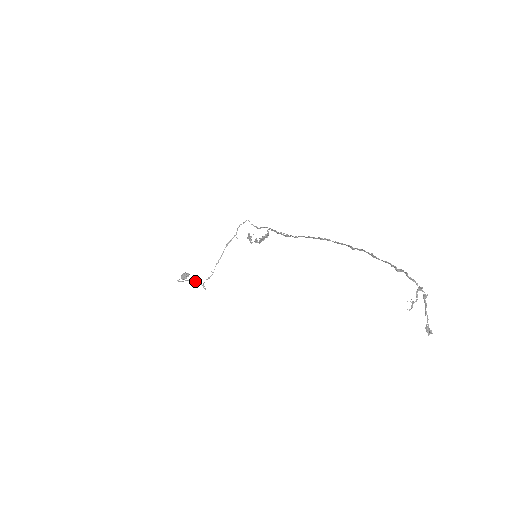
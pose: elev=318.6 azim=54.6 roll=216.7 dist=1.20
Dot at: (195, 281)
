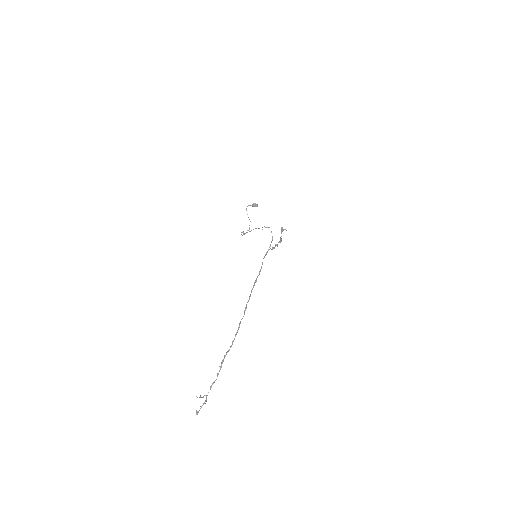
Dot at: (249, 219)
